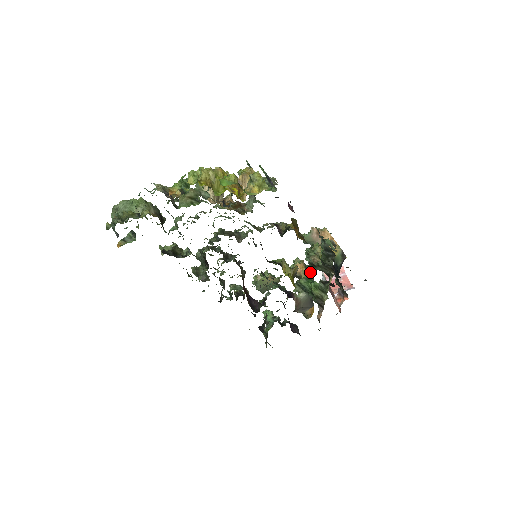
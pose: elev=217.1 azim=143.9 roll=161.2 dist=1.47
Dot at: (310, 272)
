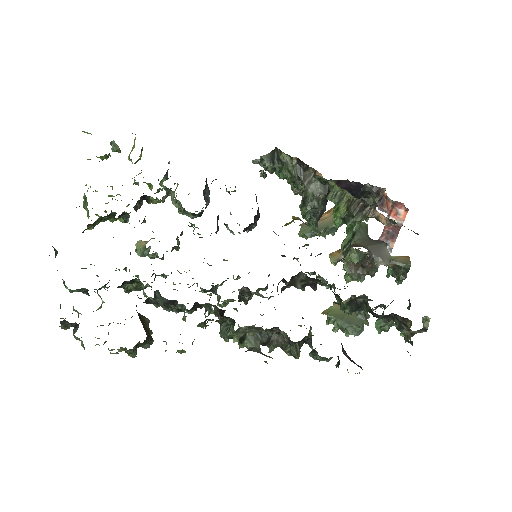
Dot at: occluded
